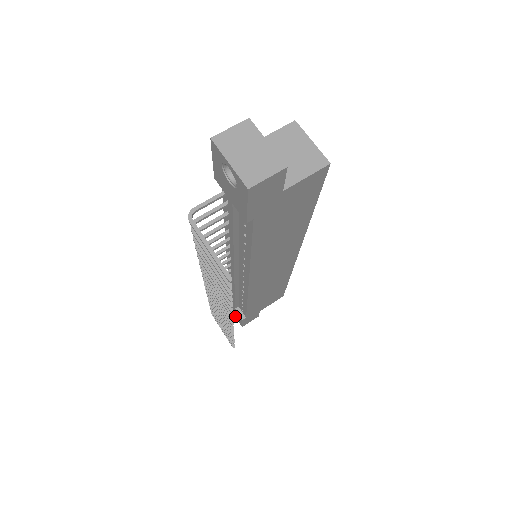
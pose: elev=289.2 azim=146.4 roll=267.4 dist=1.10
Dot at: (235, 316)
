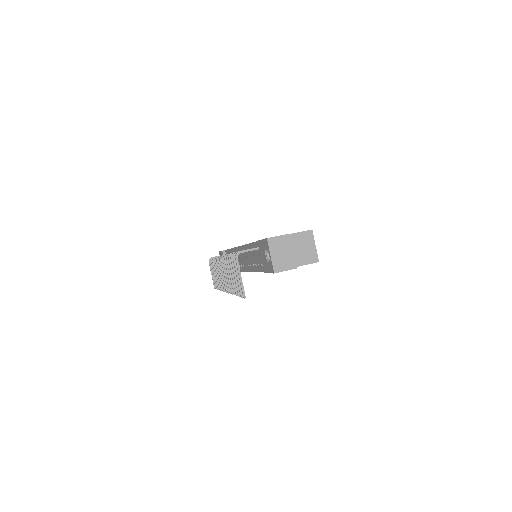
Dot at: occluded
